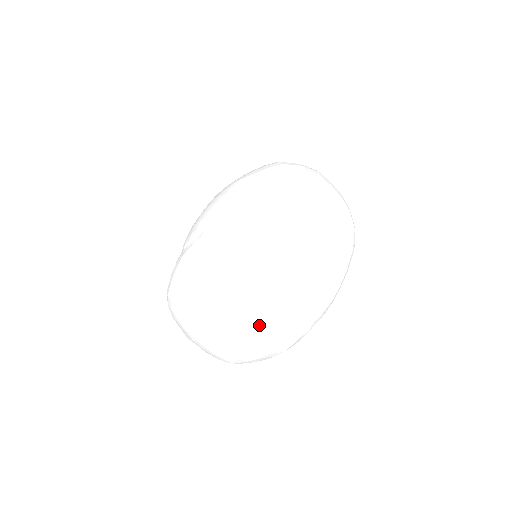
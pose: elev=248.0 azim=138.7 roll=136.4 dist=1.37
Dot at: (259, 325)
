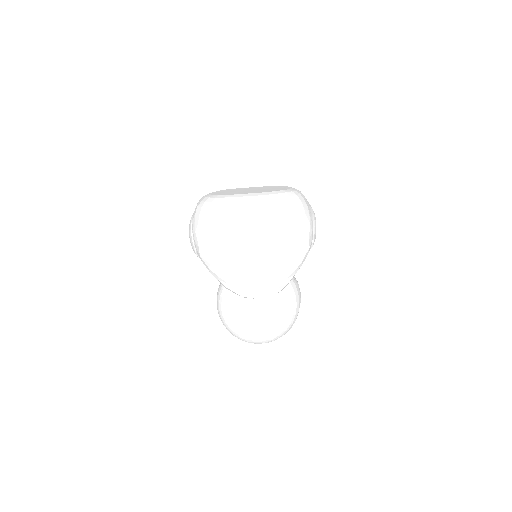
Dot at: (264, 200)
